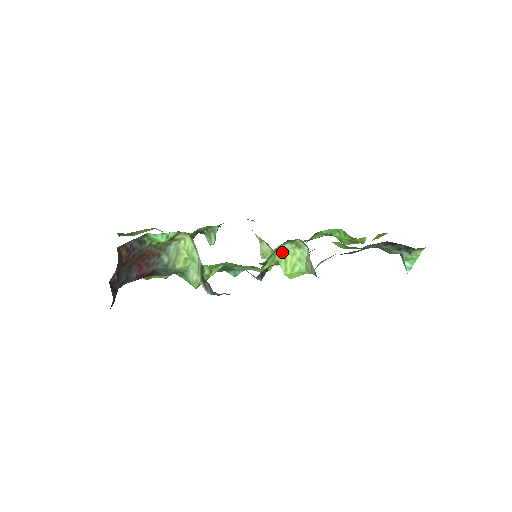
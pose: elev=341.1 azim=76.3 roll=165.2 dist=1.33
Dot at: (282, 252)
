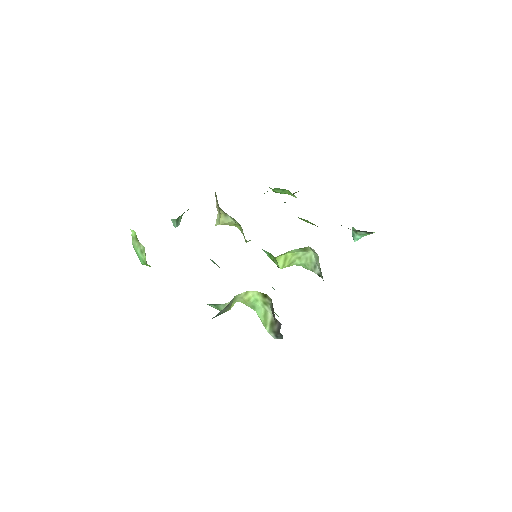
Dot at: (285, 253)
